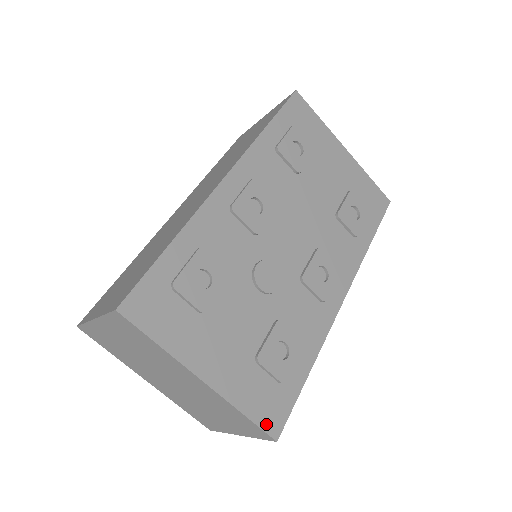
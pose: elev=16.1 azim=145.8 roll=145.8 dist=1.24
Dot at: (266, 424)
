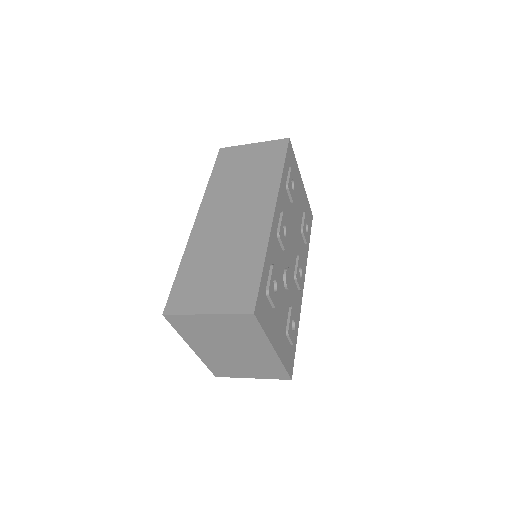
Dot at: (289, 371)
